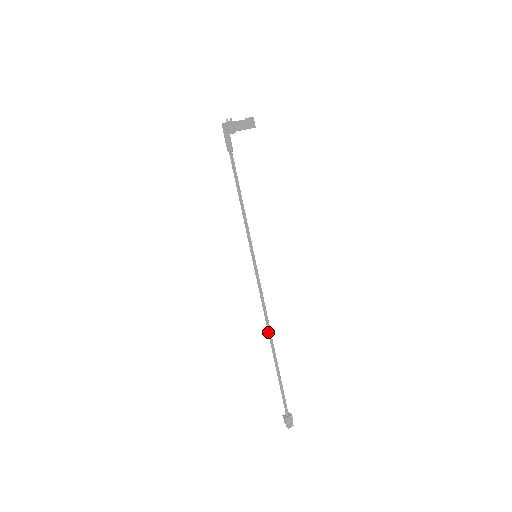
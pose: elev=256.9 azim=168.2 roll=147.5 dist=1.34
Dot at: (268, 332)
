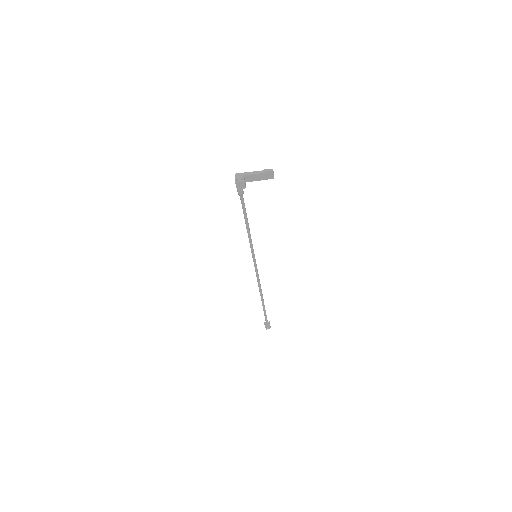
Dot at: (259, 291)
